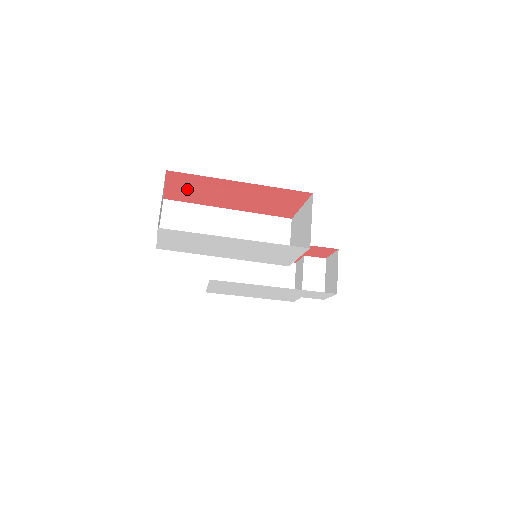
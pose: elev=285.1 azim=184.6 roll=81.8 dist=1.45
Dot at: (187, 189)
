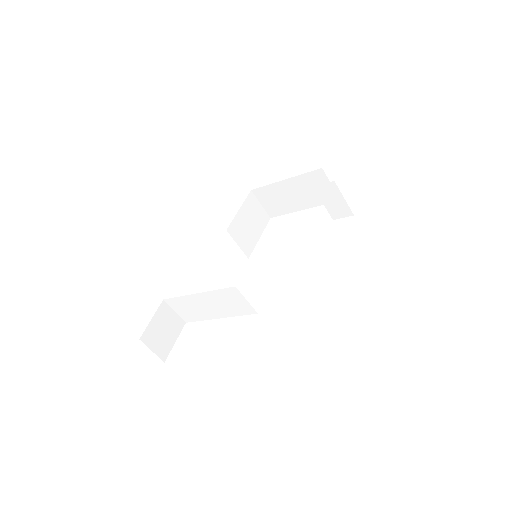
Dot at: occluded
